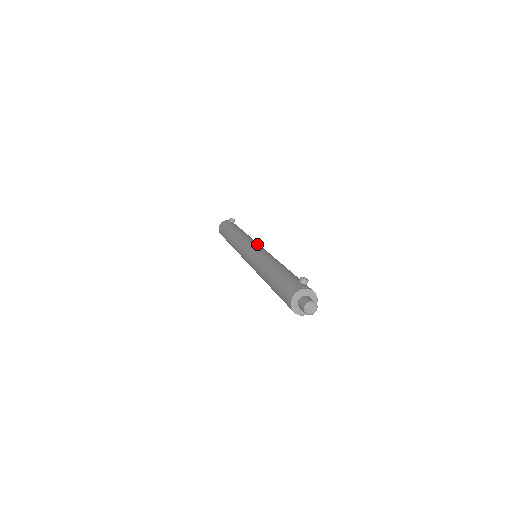
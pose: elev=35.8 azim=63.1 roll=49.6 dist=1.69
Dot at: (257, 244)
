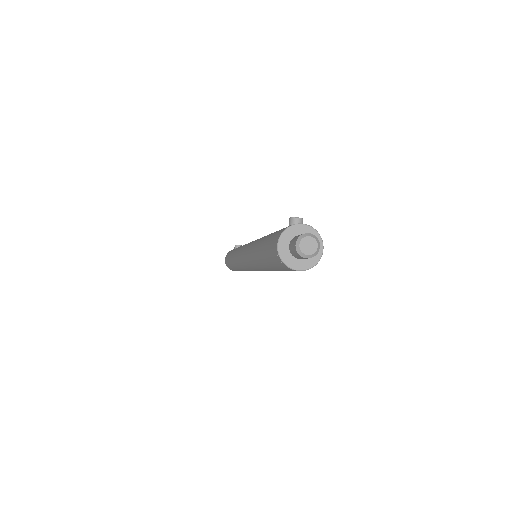
Dot at: occluded
